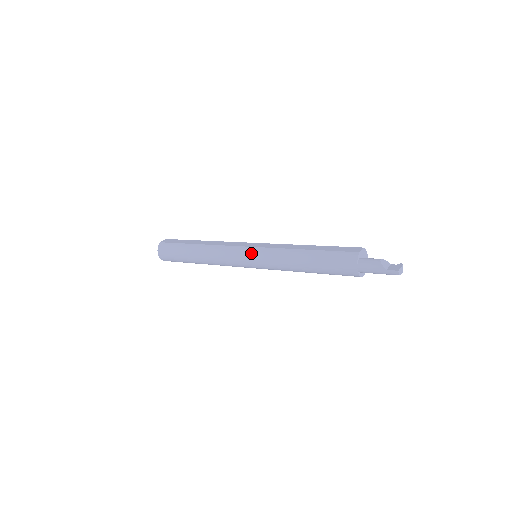
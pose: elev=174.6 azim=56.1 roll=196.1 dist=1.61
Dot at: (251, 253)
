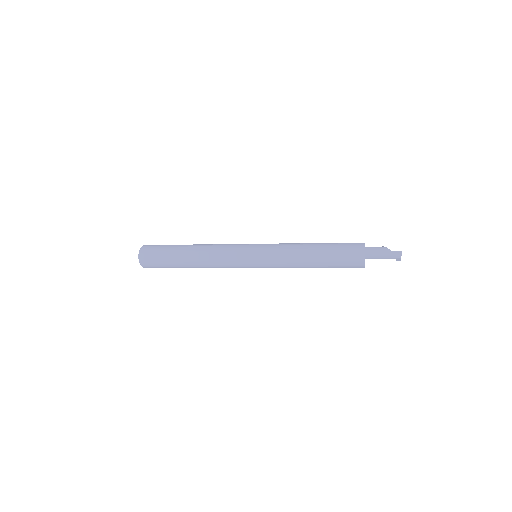
Dot at: (257, 246)
